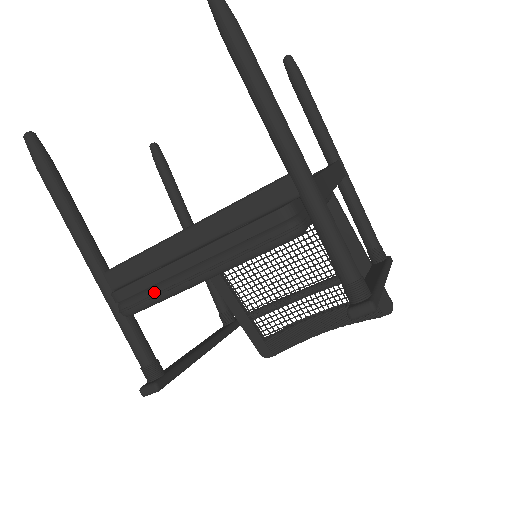
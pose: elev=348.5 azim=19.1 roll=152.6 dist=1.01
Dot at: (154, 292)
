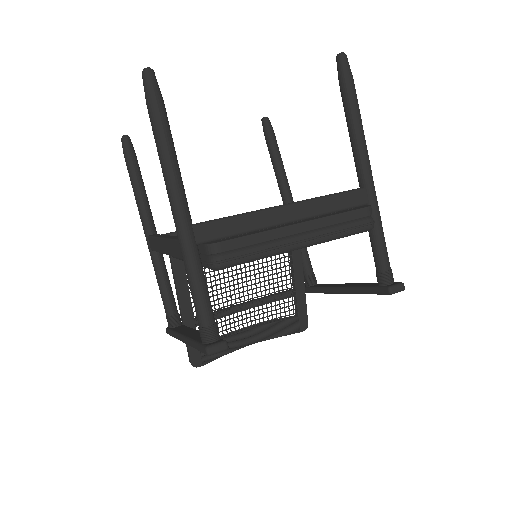
Dot at: (259, 249)
